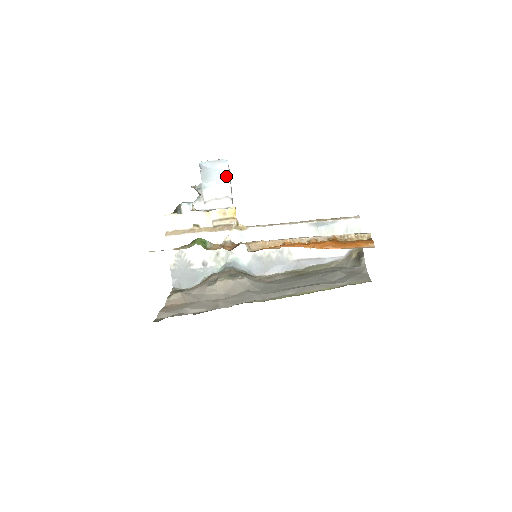
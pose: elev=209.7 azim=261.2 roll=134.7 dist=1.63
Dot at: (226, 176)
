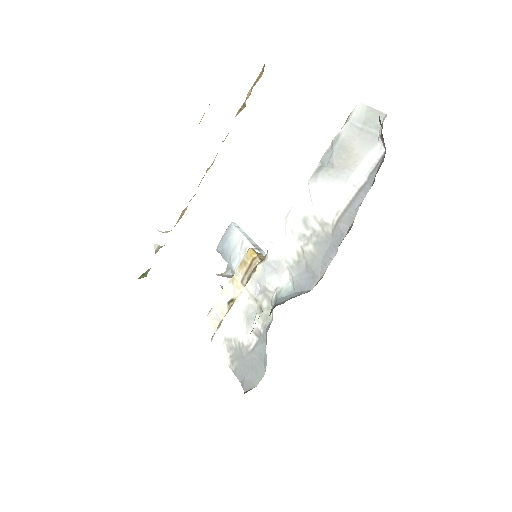
Dot at: (238, 235)
